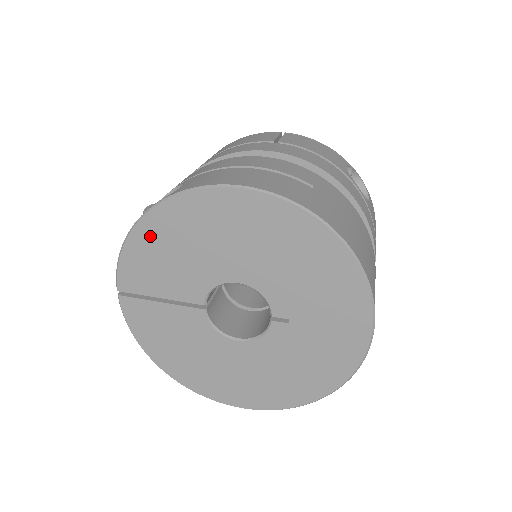
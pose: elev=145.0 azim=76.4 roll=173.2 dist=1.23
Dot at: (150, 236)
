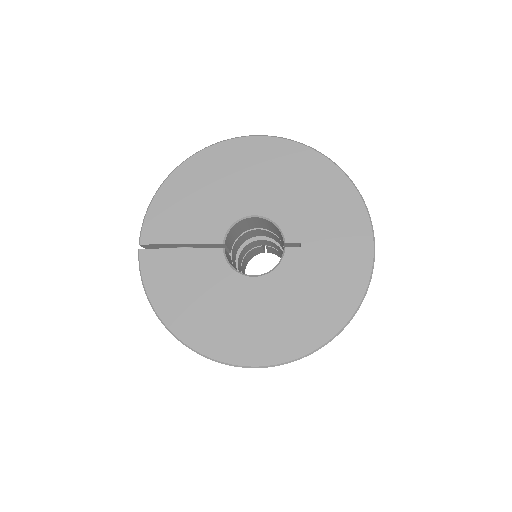
Dot at: (179, 185)
